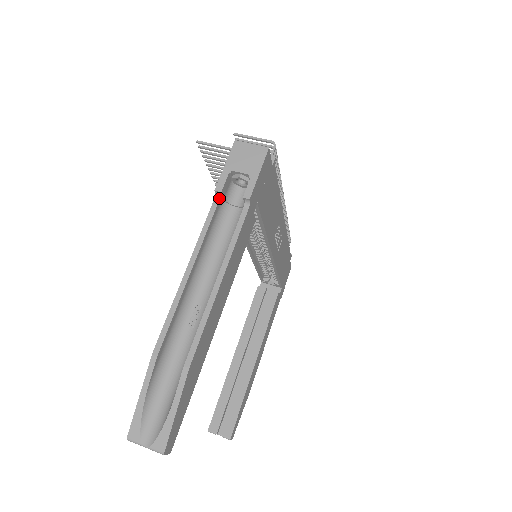
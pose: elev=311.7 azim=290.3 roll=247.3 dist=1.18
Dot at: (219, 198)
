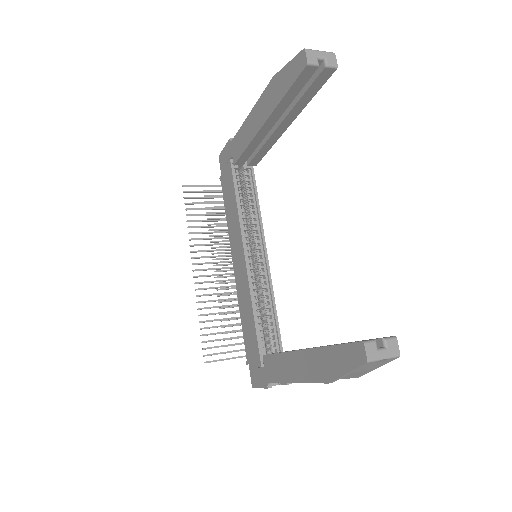
Dot at: occluded
